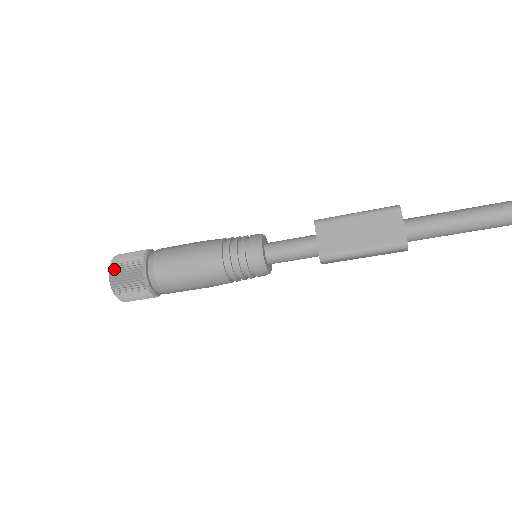
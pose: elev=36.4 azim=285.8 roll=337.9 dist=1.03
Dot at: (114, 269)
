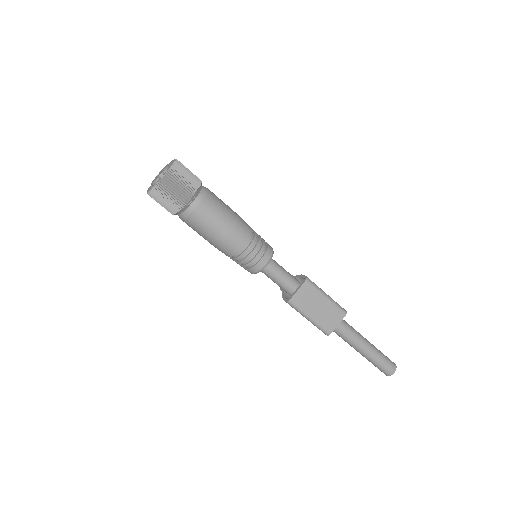
Dot at: (171, 177)
